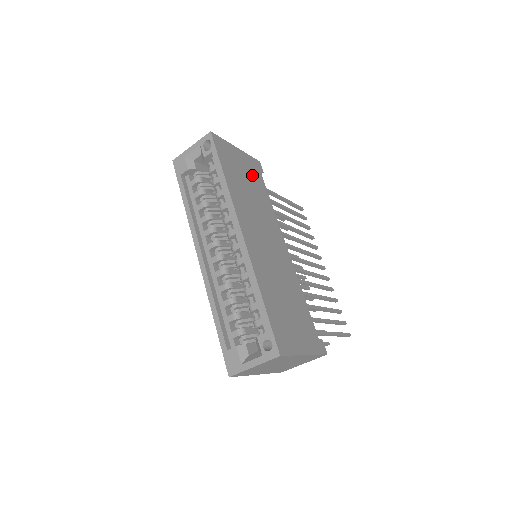
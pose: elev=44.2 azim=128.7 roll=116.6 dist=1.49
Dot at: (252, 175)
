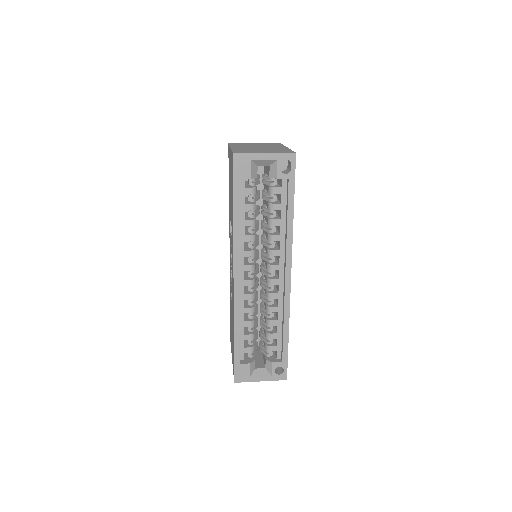
Dot at: occluded
